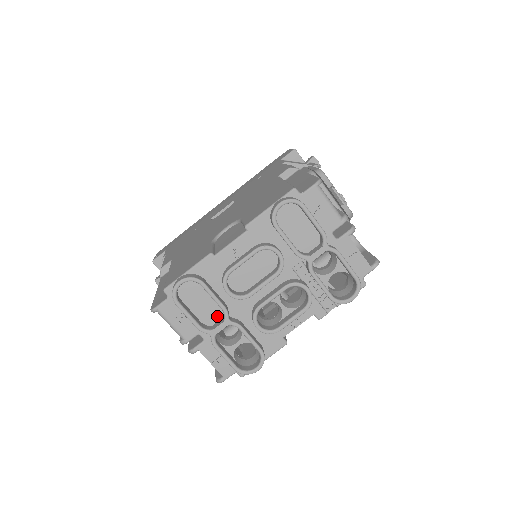
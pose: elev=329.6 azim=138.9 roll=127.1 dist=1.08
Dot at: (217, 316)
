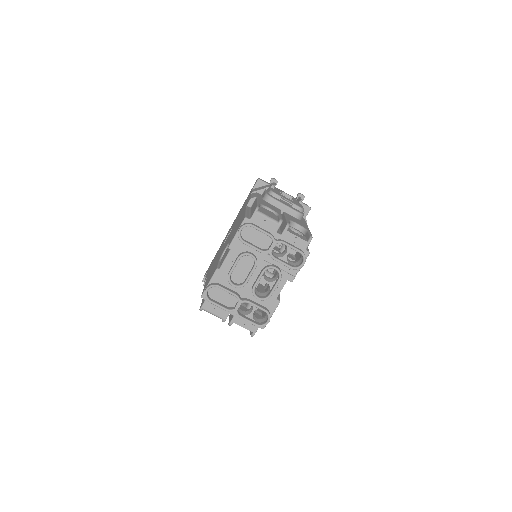
Dot at: (235, 300)
